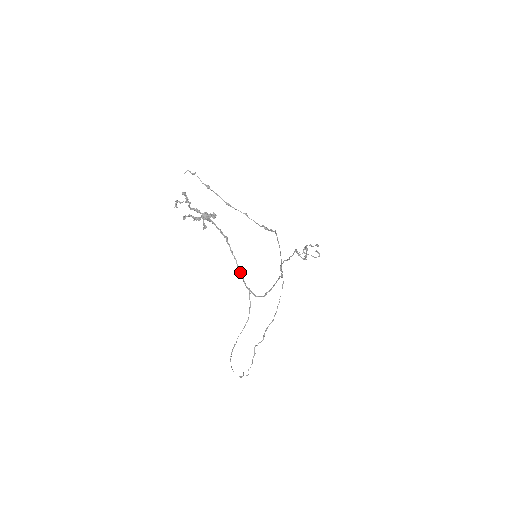
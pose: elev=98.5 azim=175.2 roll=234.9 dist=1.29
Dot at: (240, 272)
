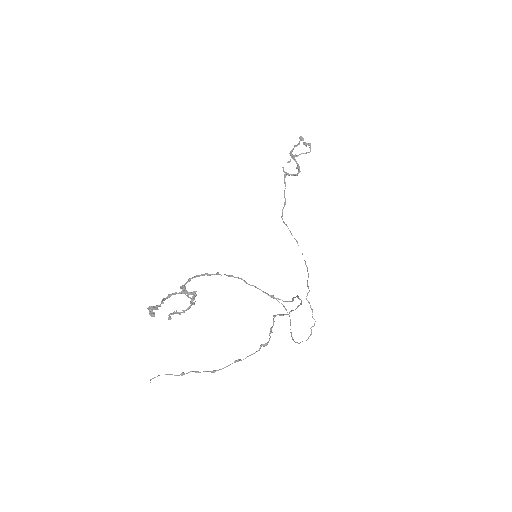
Dot at: occluded
